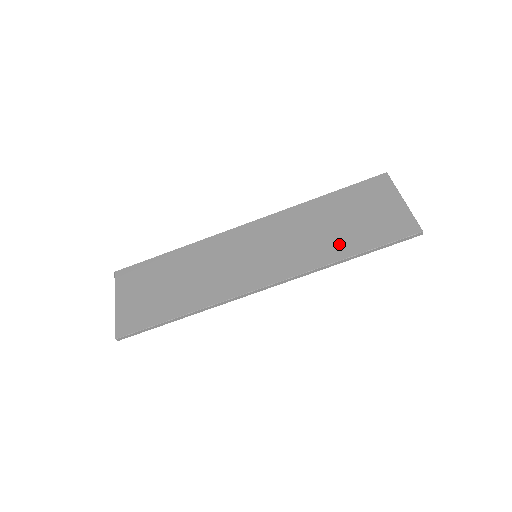
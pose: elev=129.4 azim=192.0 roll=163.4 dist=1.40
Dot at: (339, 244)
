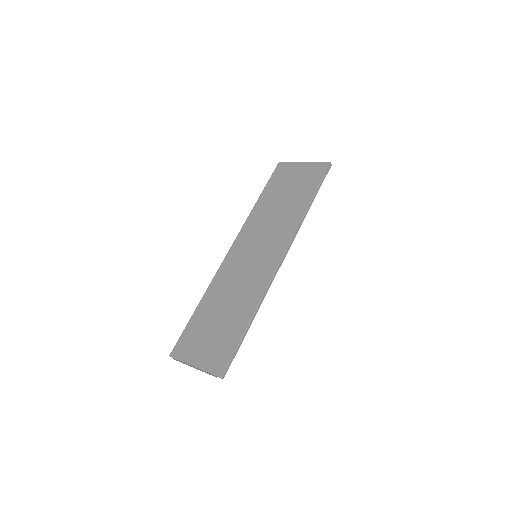
Dot at: (297, 205)
